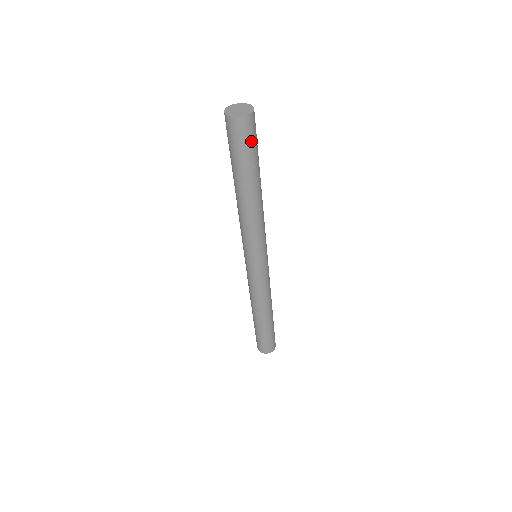
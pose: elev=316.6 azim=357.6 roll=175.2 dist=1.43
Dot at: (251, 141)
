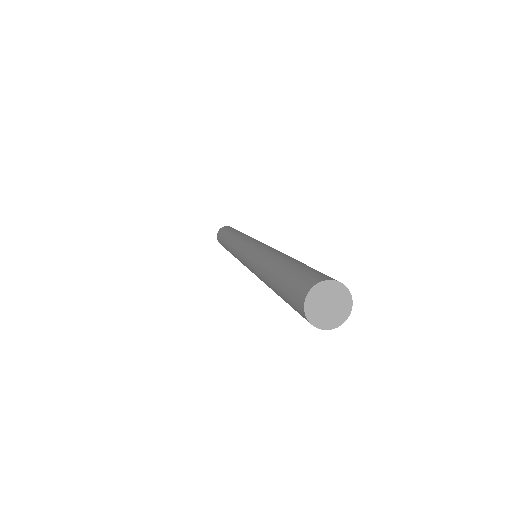
Dot at: occluded
